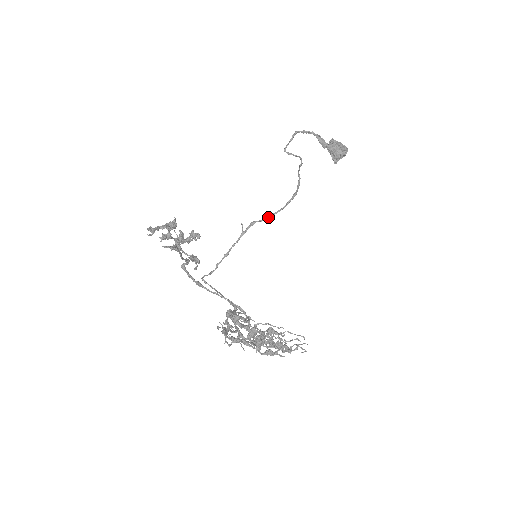
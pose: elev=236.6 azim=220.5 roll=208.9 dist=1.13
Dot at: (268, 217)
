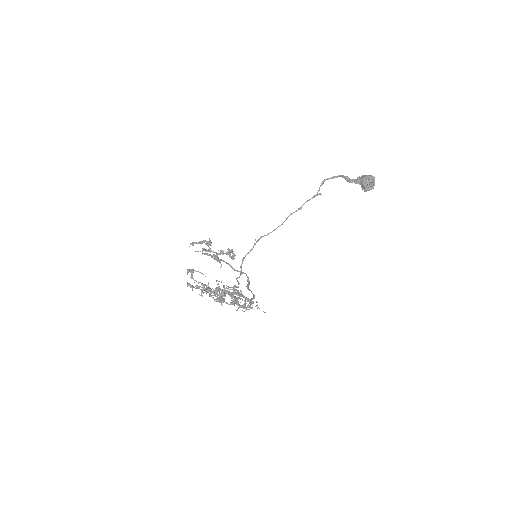
Dot at: (271, 232)
